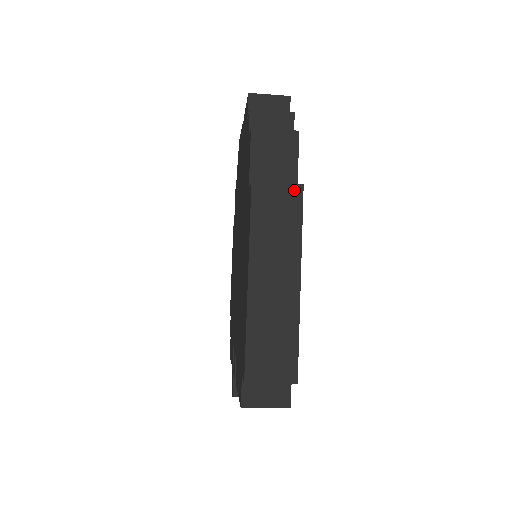
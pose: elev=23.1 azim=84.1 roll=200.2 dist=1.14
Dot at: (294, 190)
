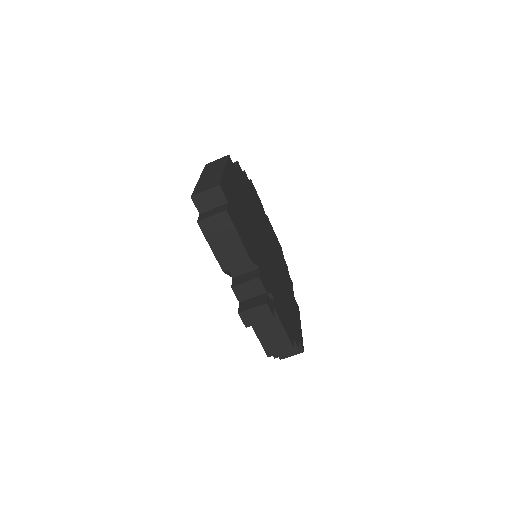
Dot at: (224, 157)
